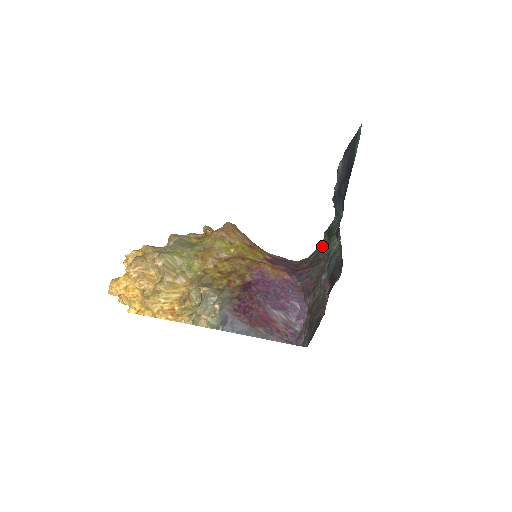
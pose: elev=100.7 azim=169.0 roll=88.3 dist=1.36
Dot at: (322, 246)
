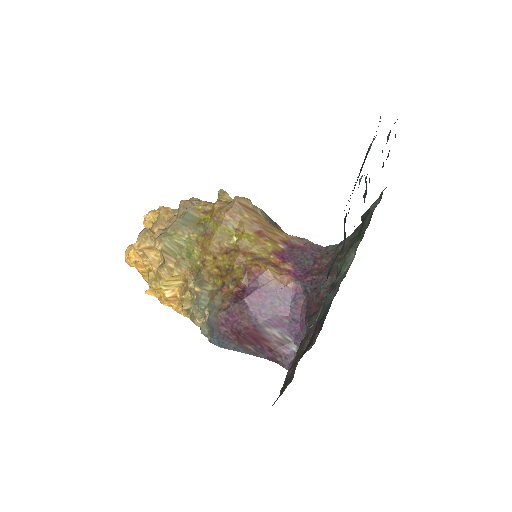
Dot at: (354, 236)
